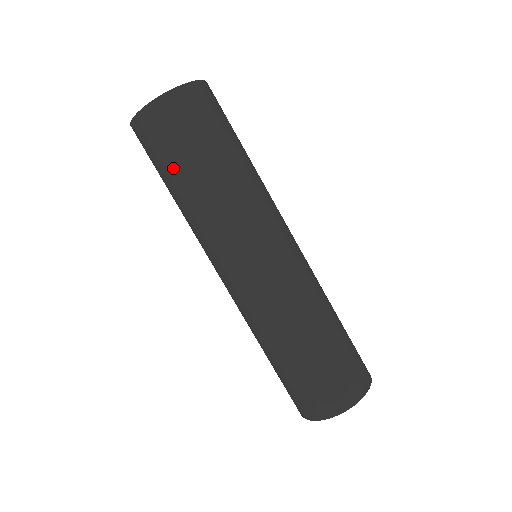
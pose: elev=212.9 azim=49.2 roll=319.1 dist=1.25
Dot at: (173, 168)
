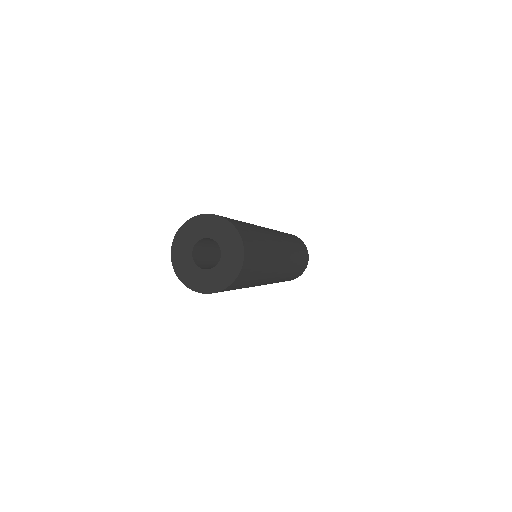
Dot at: occluded
